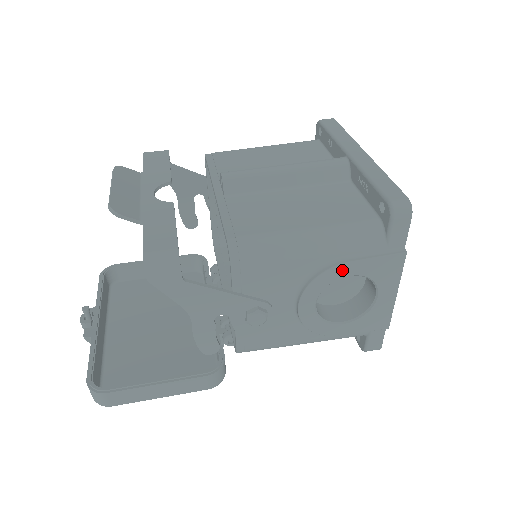
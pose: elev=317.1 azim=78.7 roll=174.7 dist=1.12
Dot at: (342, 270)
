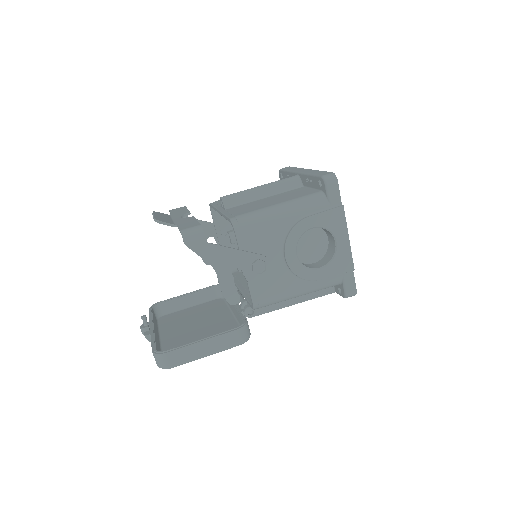
Dot at: (306, 224)
